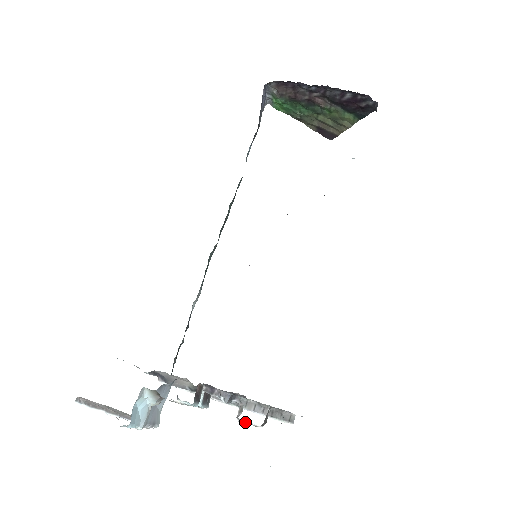
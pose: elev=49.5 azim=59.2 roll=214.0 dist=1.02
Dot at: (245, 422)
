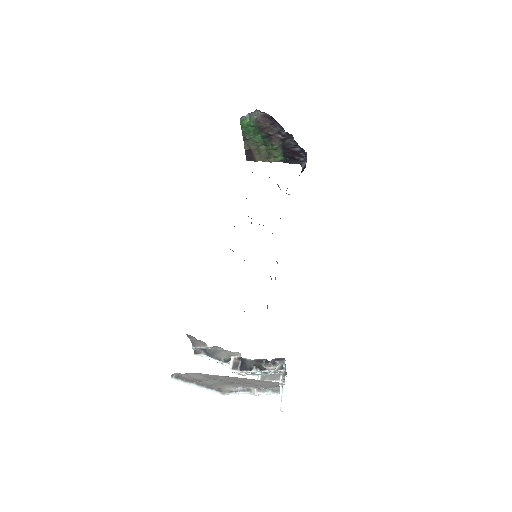
Dot at: (281, 383)
